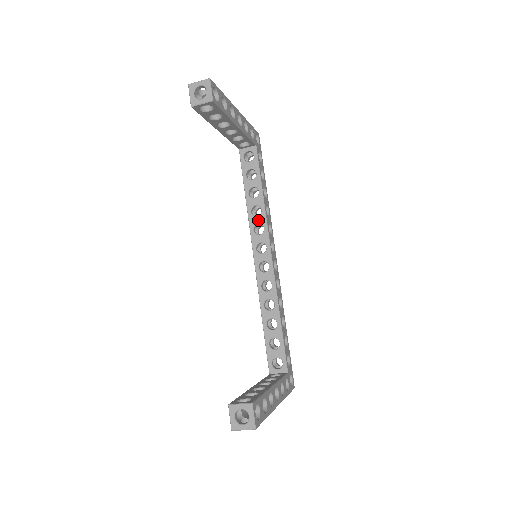
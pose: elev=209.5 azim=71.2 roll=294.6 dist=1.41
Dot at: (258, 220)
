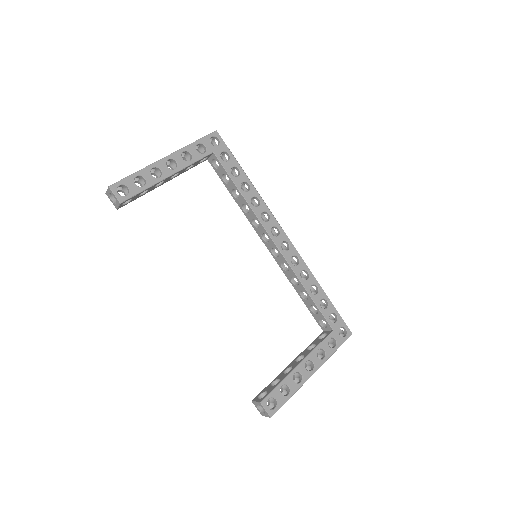
Dot at: (251, 216)
